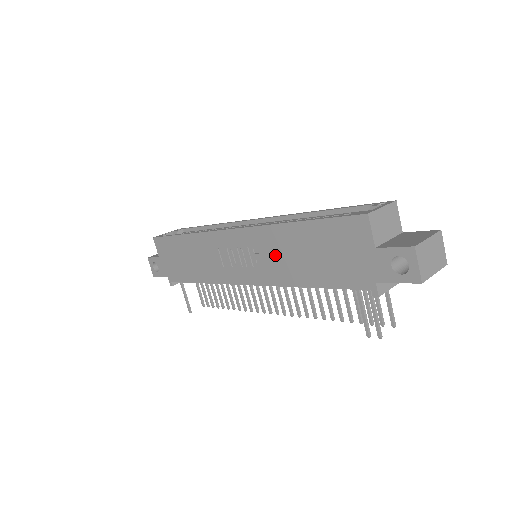
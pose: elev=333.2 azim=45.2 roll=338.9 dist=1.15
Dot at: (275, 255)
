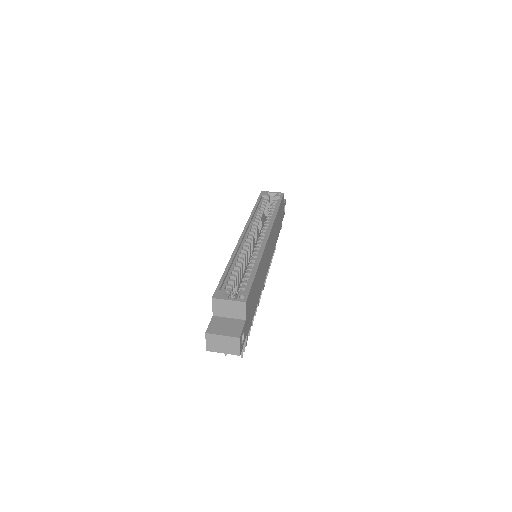
Dot at: occluded
